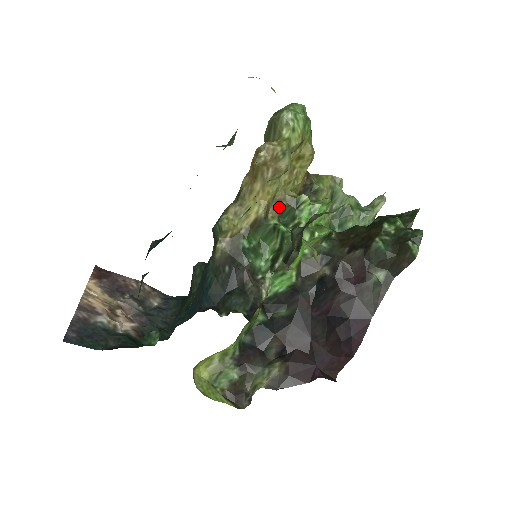
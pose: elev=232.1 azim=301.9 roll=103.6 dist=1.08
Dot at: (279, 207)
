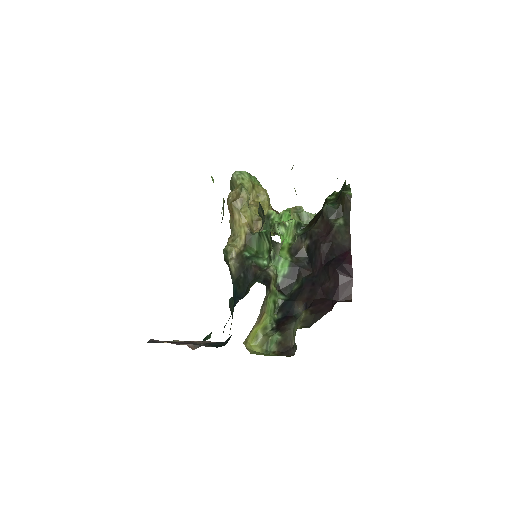
Dot at: (259, 226)
